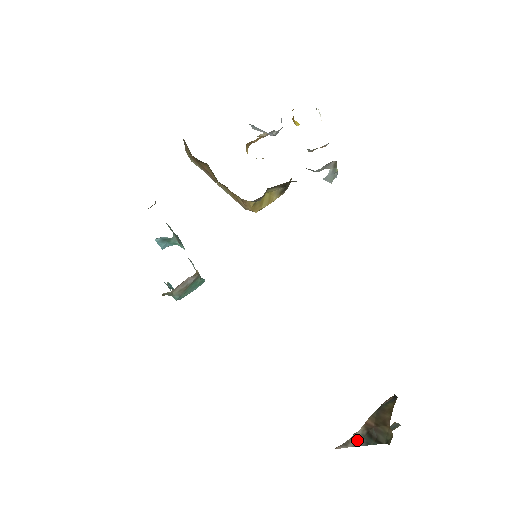
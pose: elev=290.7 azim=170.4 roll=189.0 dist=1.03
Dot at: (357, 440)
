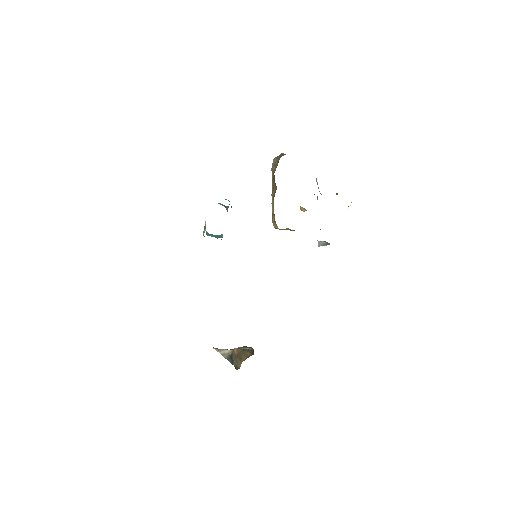
Dot at: (225, 353)
